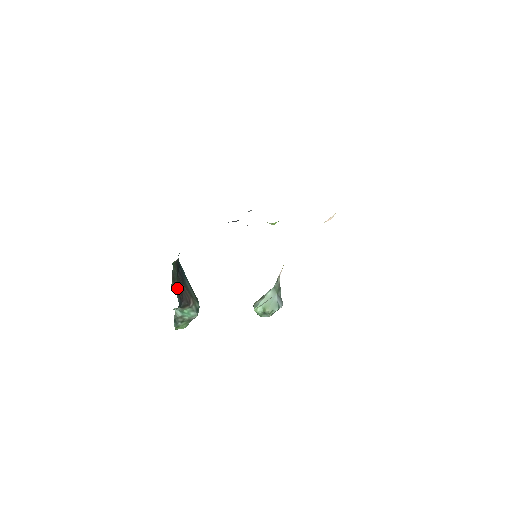
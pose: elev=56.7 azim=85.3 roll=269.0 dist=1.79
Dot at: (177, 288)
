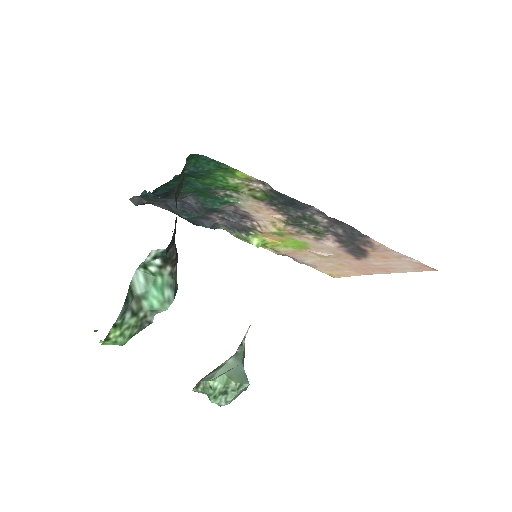
Dot at: occluded
